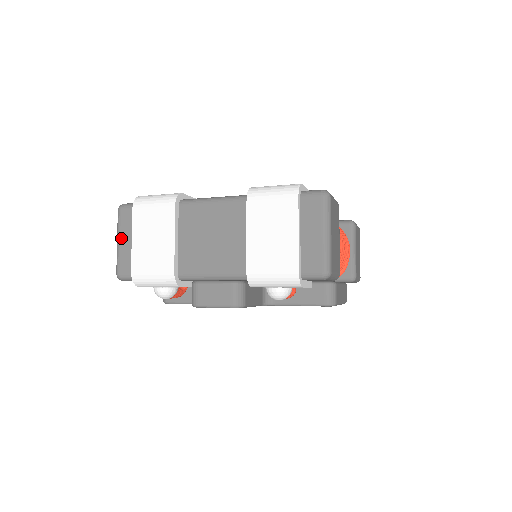
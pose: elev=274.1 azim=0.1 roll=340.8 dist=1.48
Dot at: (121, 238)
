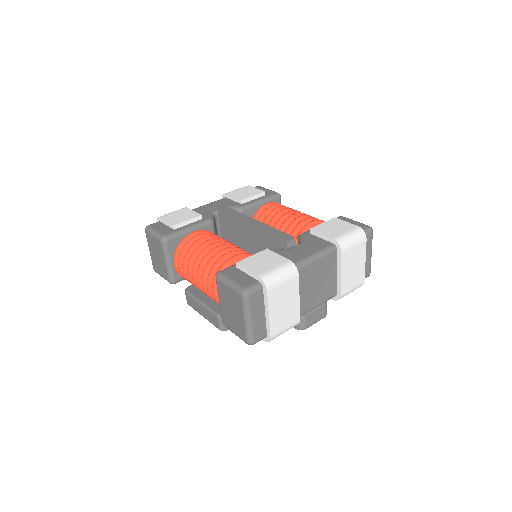
Dot at: (253, 317)
